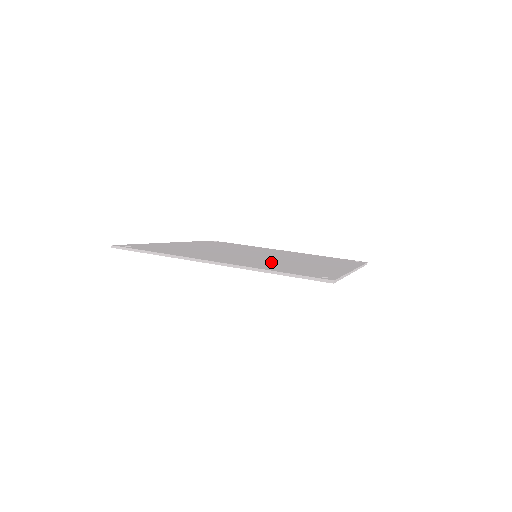
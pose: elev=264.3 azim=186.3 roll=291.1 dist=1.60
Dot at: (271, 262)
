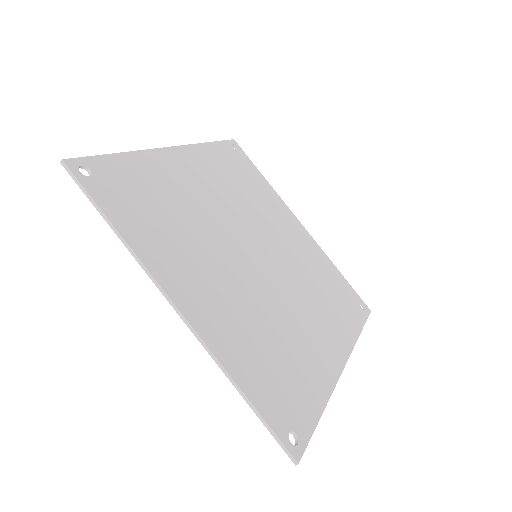
Dot at: (259, 317)
